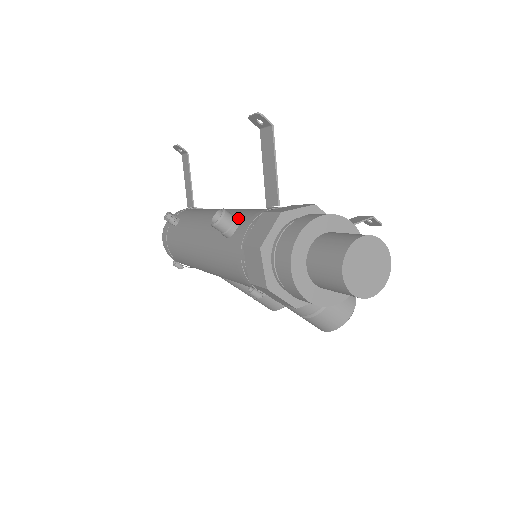
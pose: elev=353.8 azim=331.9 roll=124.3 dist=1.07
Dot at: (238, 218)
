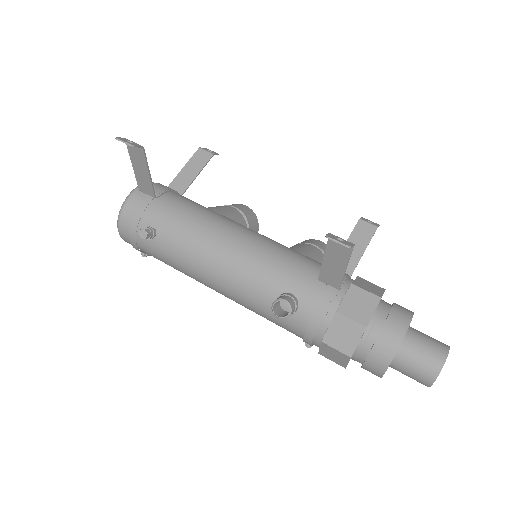
Dot at: (295, 299)
